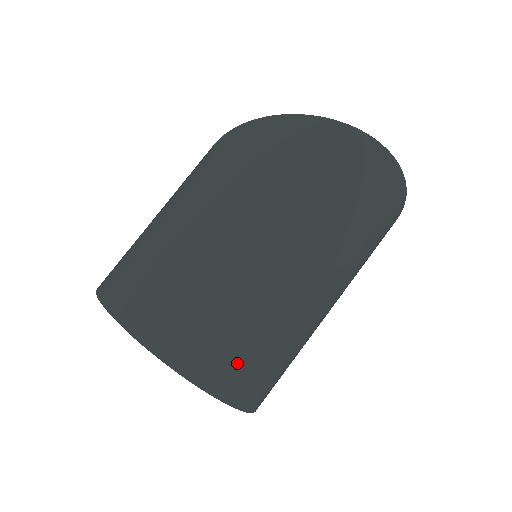
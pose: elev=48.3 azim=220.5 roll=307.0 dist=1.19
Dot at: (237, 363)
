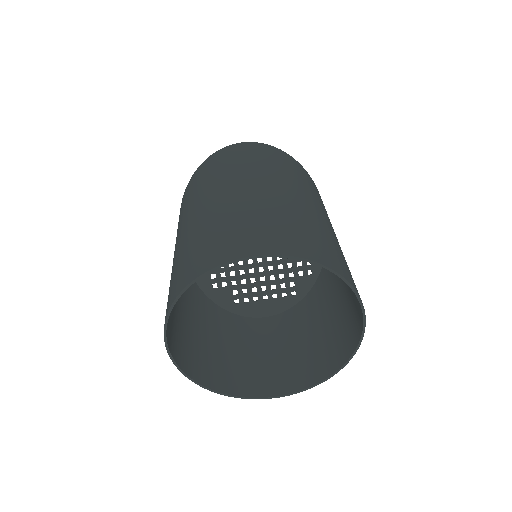
Dot at: (247, 236)
